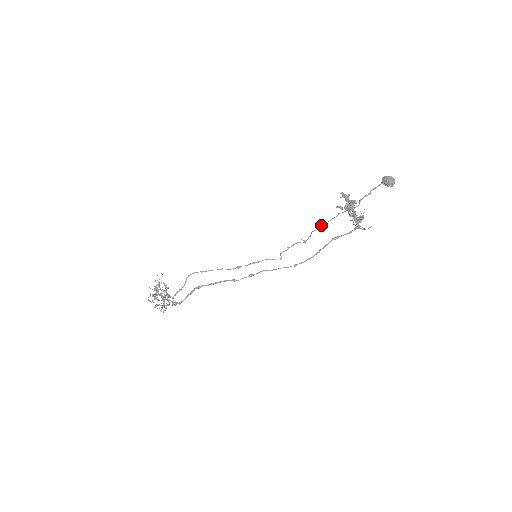
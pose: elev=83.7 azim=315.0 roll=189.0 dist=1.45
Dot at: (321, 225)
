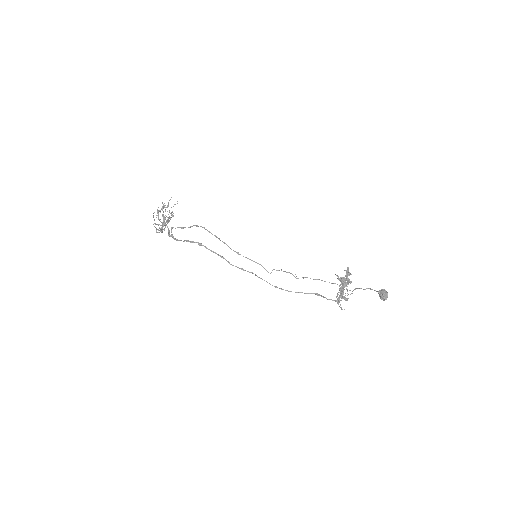
Dot at: occluded
